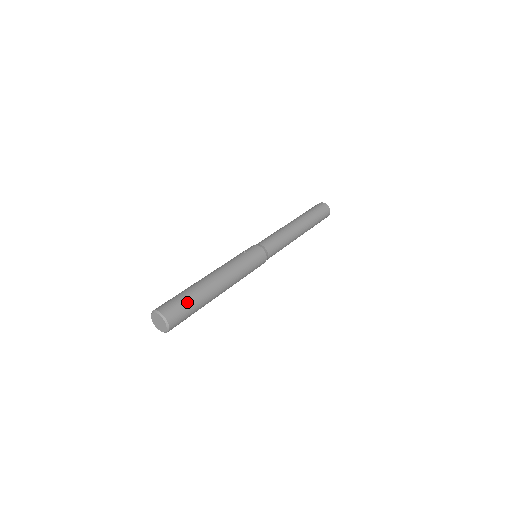
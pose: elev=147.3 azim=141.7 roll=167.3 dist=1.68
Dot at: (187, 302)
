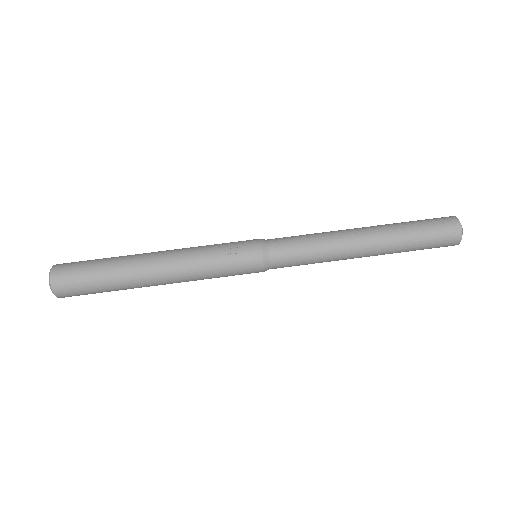
Dot at: (92, 284)
